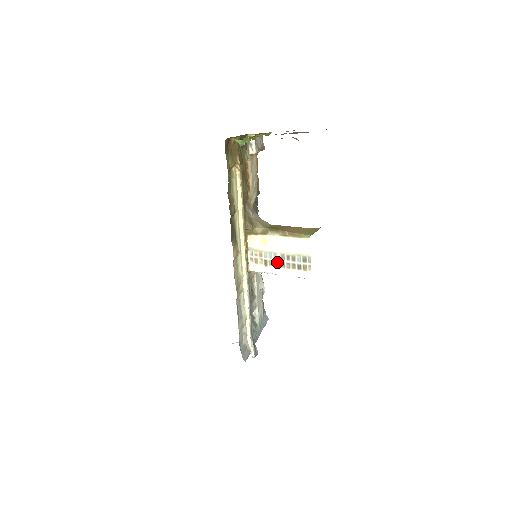
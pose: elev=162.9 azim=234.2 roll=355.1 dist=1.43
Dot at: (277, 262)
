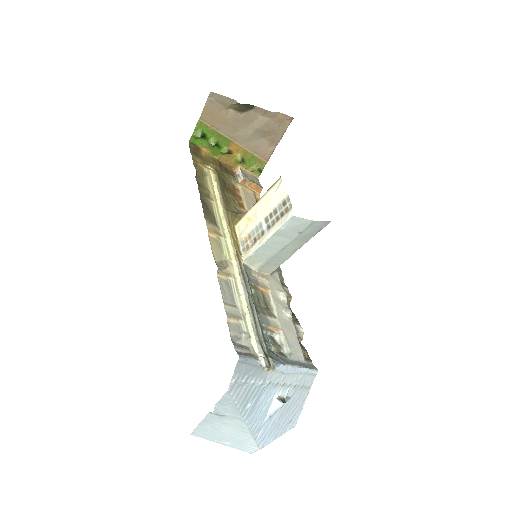
Dot at: (264, 230)
